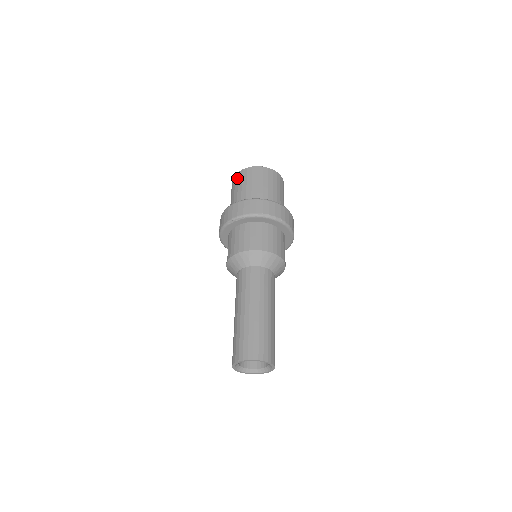
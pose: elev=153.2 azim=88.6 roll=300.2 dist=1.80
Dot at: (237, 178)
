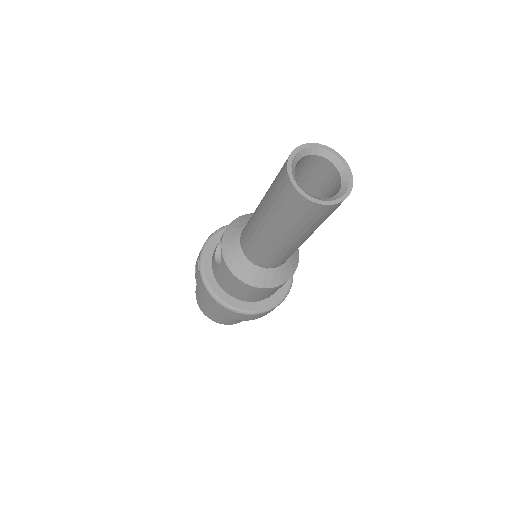
Dot at: occluded
